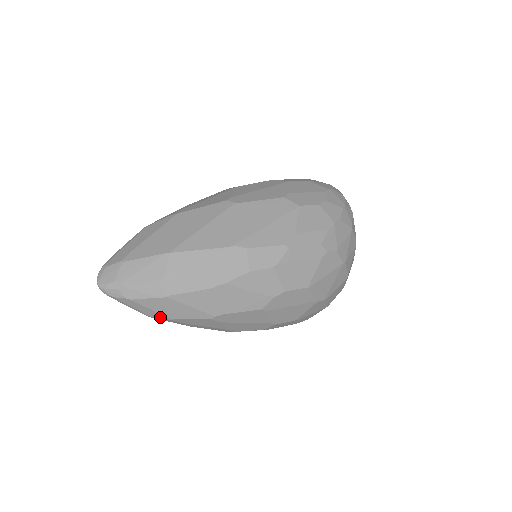
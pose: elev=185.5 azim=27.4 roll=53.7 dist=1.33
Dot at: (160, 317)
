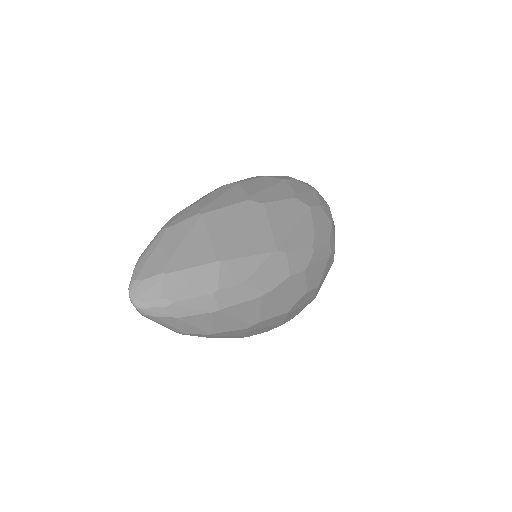
Dot at: (197, 333)
